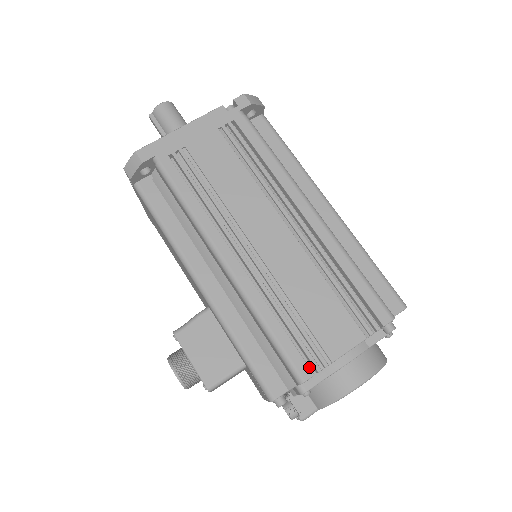
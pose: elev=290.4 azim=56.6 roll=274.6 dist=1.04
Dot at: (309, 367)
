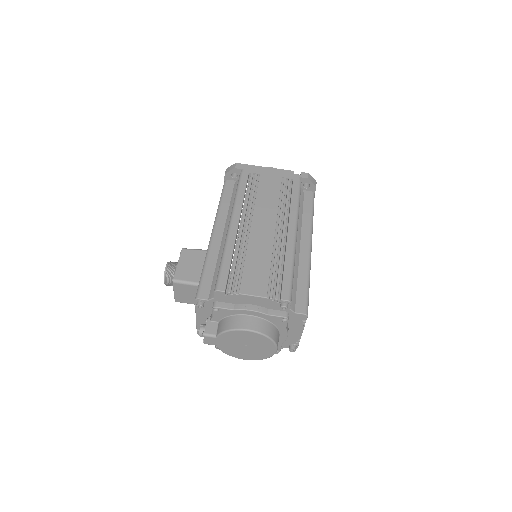
Dot at: (226, 287)
